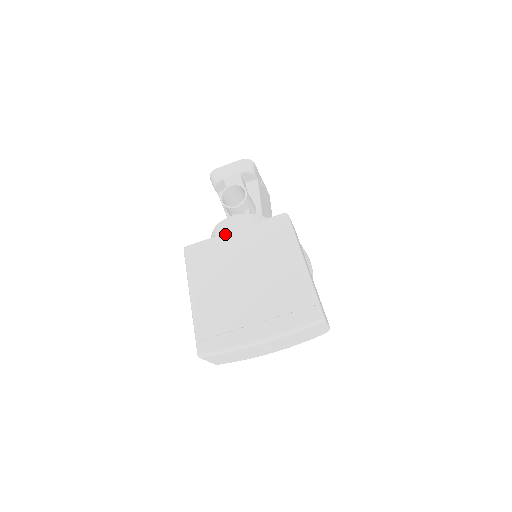
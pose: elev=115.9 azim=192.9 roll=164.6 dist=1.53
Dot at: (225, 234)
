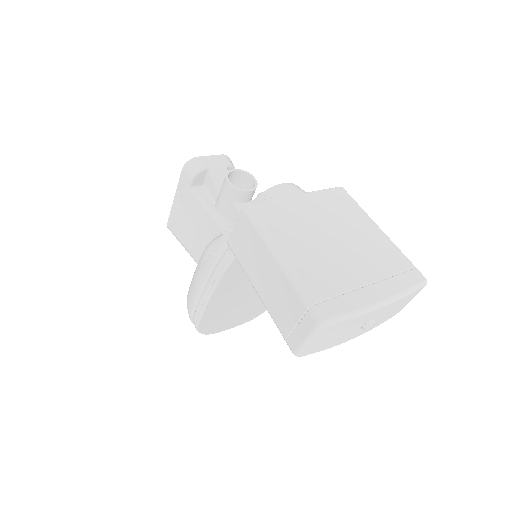
Dot at: (291, 196)
